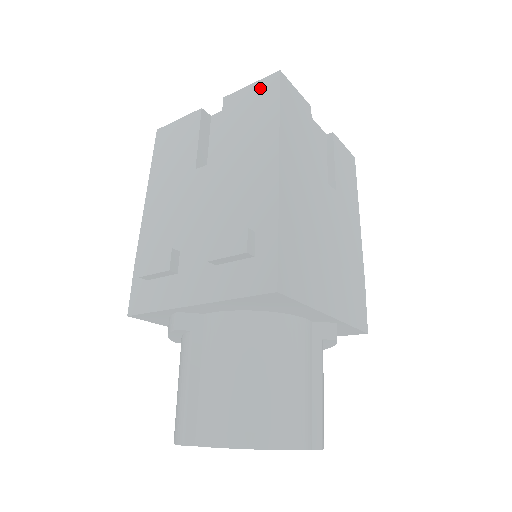
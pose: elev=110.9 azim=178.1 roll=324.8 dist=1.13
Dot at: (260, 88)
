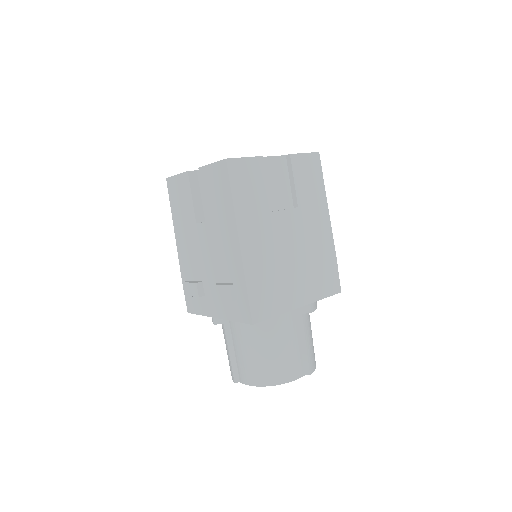
Dot at: (217, 170)
